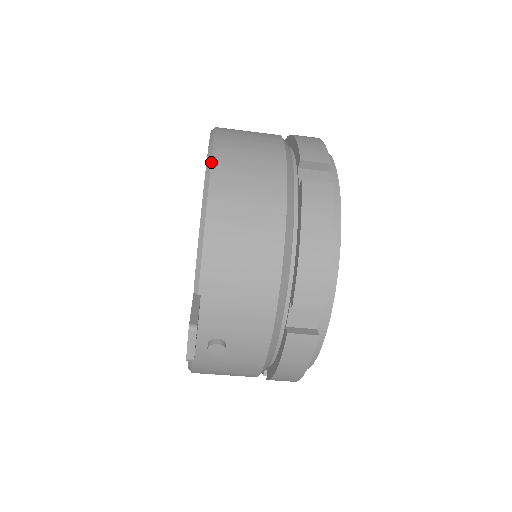
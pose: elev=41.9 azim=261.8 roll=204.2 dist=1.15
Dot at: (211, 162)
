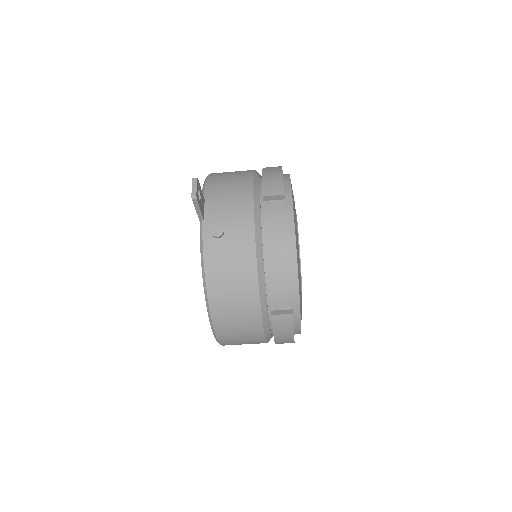
Dot at: occluded
